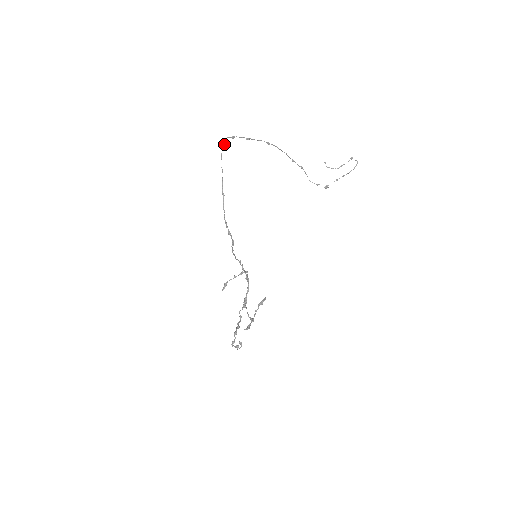
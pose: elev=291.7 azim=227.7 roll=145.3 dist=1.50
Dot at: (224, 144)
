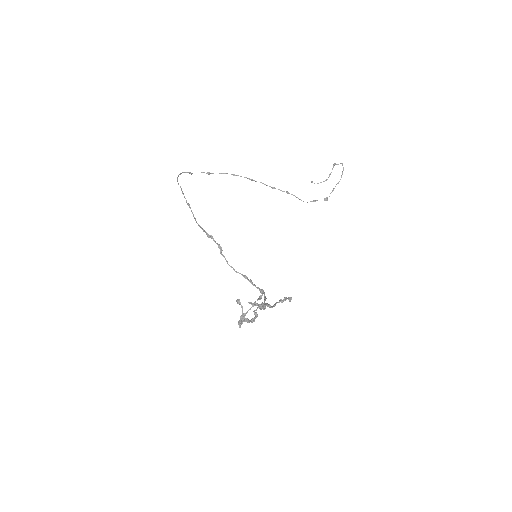
Dot at: occluded
